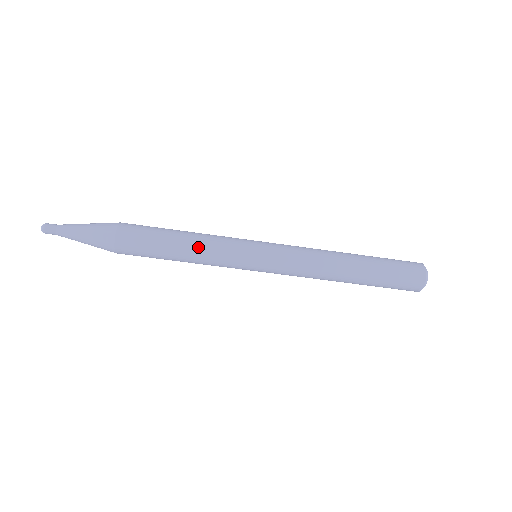
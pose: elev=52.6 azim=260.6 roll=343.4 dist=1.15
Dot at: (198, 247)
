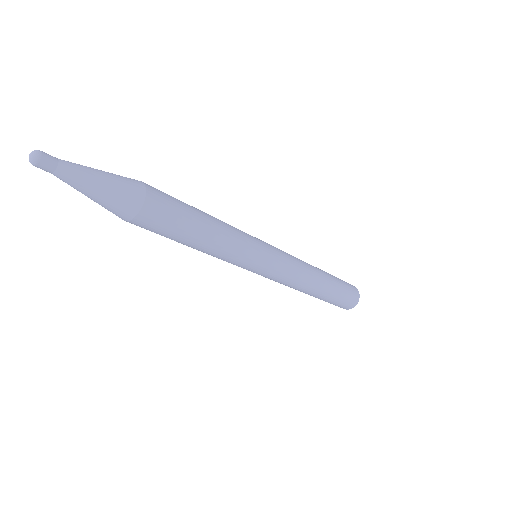
Dot at: (224, 237)
